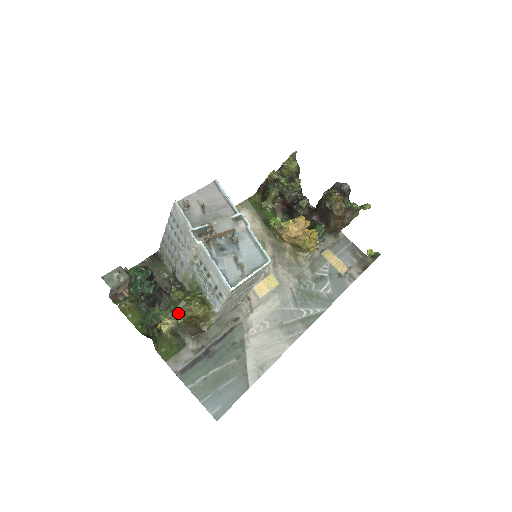
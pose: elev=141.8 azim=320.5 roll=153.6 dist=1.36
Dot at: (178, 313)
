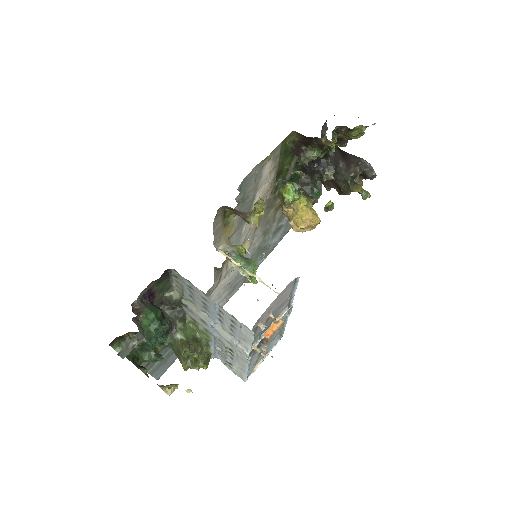
Dot at: (176, 353)
